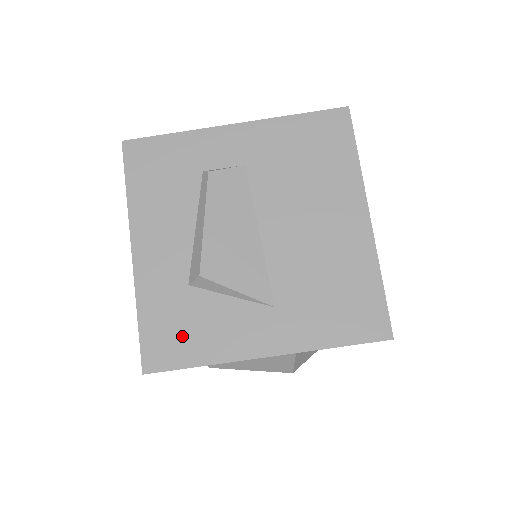
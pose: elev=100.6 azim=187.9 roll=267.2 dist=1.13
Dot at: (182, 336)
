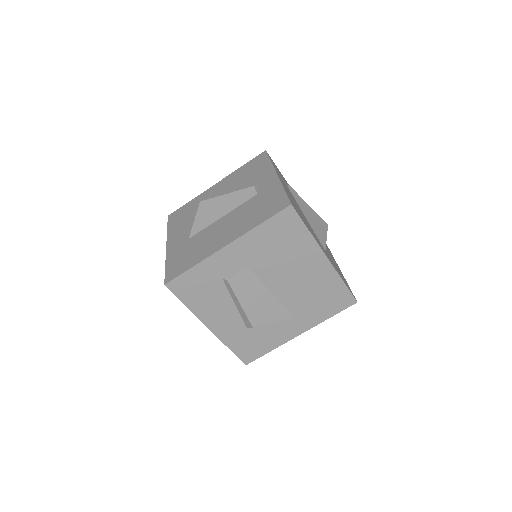
Dot at: (256, 346)
